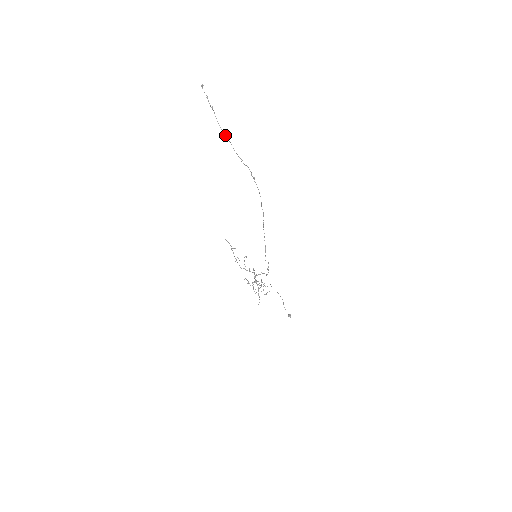
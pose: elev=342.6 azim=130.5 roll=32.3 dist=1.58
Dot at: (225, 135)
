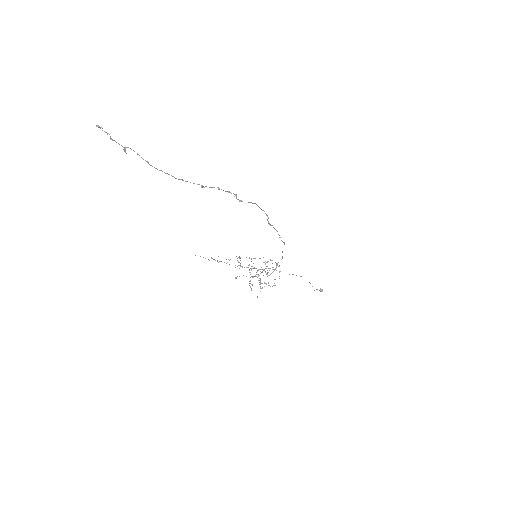
Dot at: (161, 170)
